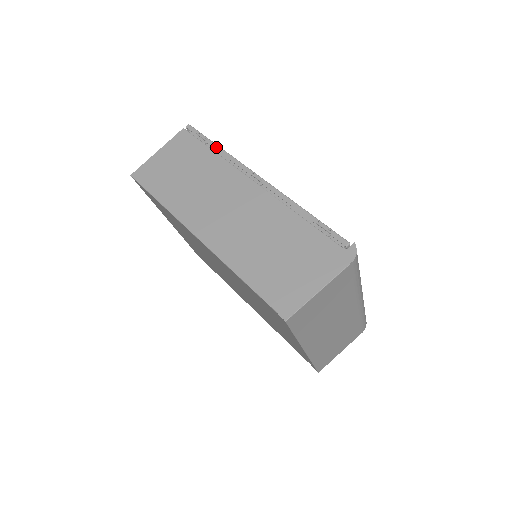
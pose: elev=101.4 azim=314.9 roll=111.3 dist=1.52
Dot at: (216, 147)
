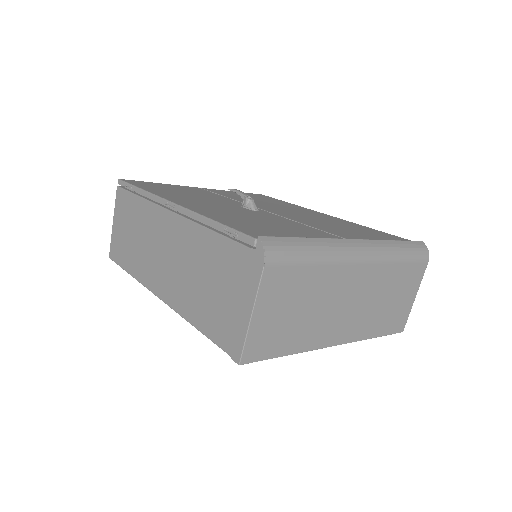
Dot at: (138, 191)
